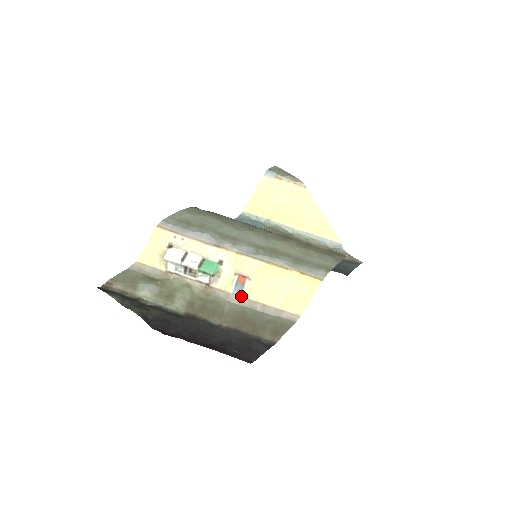
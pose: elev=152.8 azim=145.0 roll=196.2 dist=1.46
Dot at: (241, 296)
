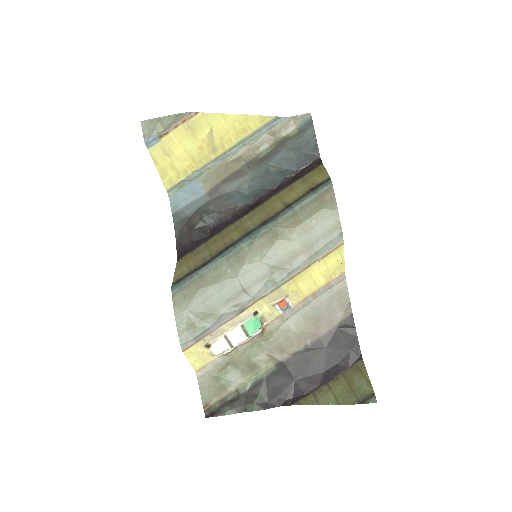
Dot at: (291, 308)
